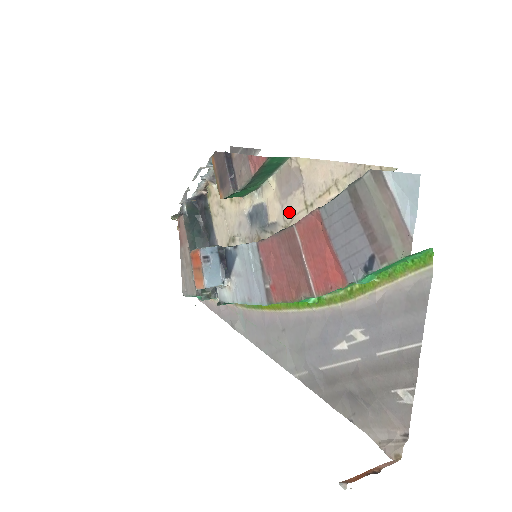
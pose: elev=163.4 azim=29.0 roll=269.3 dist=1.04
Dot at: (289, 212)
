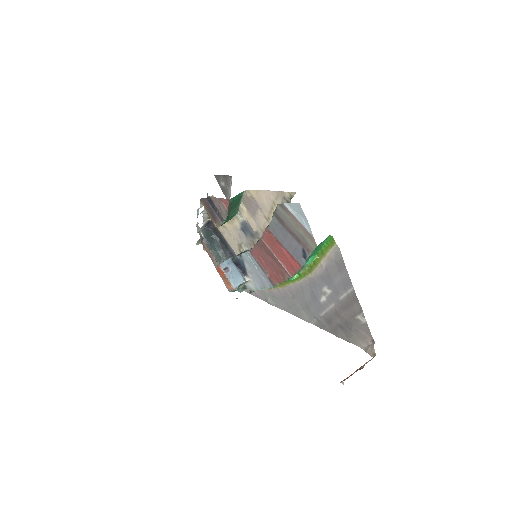
Dot at: (260, 224)
